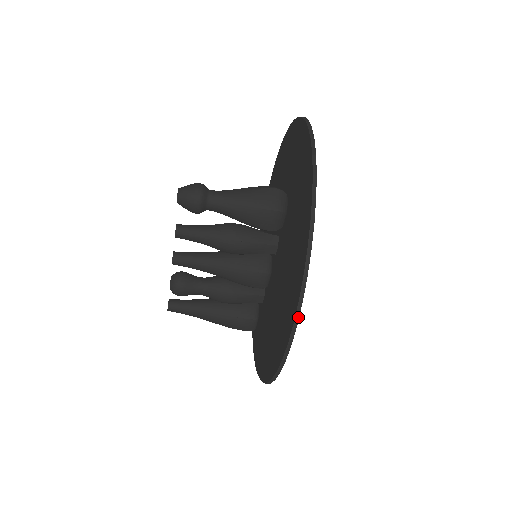
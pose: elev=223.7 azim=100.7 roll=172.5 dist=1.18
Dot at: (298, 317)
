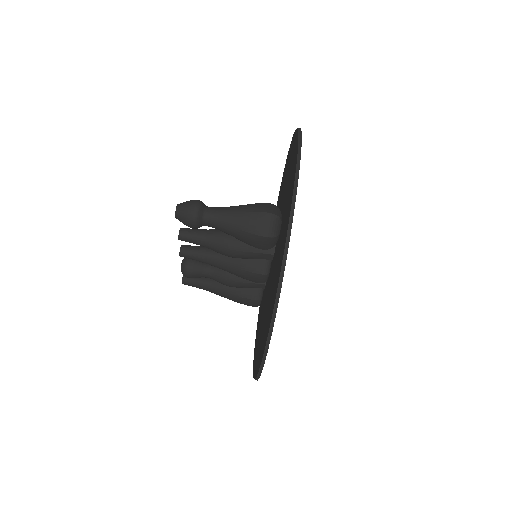
Dot at: (265, 358)
